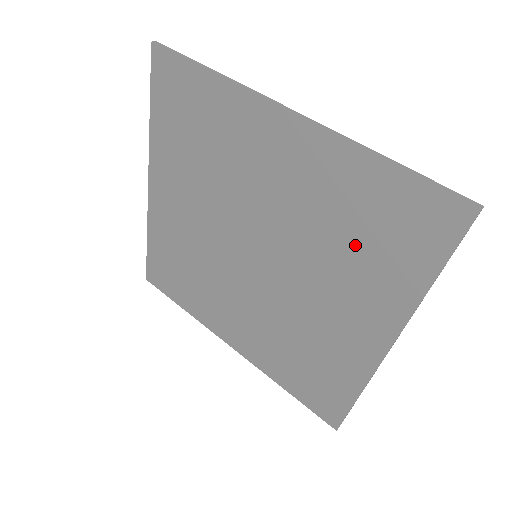
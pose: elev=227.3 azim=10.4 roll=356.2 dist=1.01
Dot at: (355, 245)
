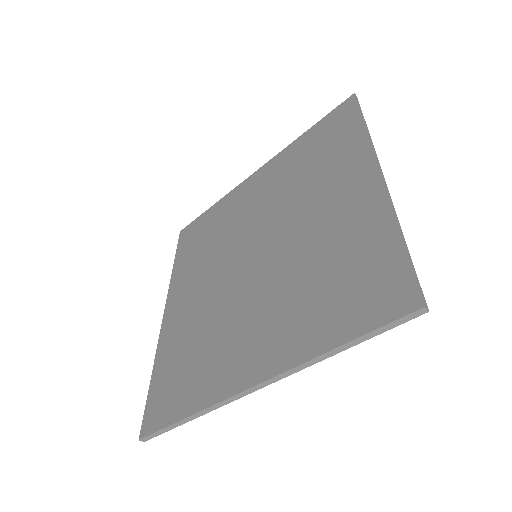
Dot at: (320, 284)
